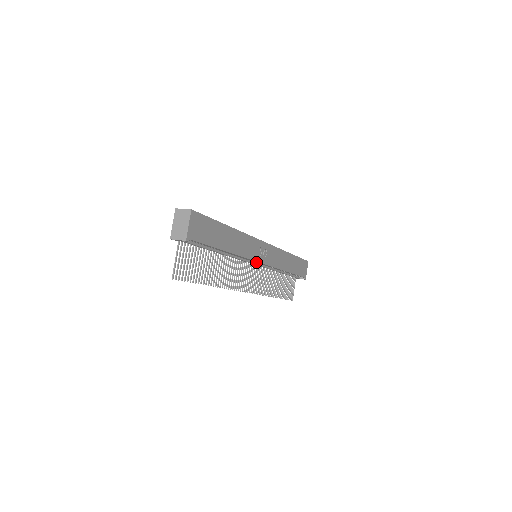
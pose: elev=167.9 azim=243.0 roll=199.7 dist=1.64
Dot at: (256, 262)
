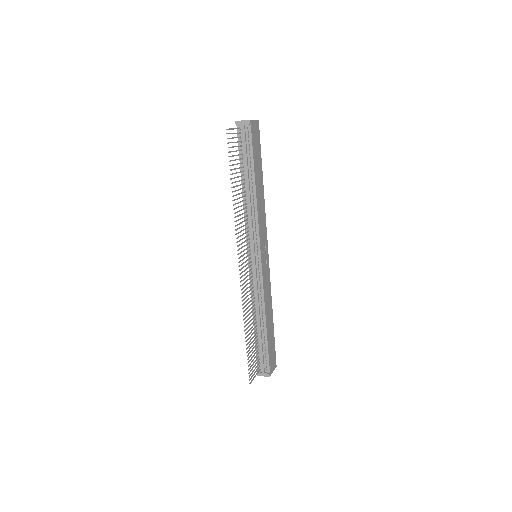
Dot at: (256, 253)
